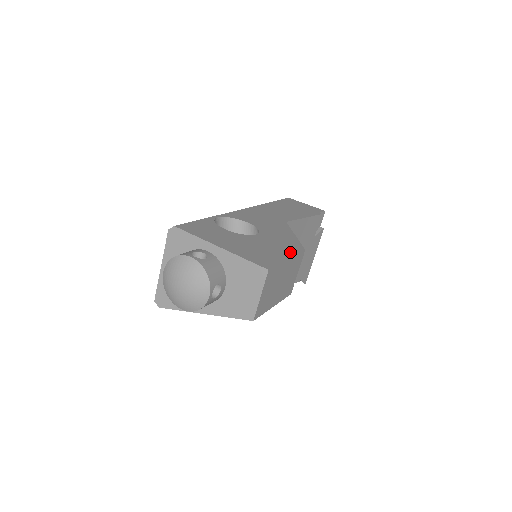
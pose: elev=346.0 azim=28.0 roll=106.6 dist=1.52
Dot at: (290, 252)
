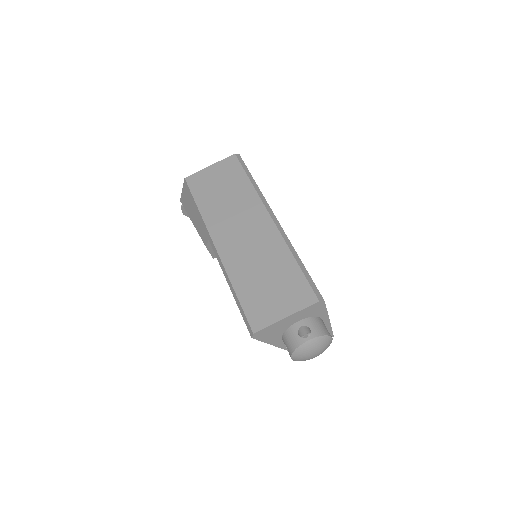
Dot at: occluded
